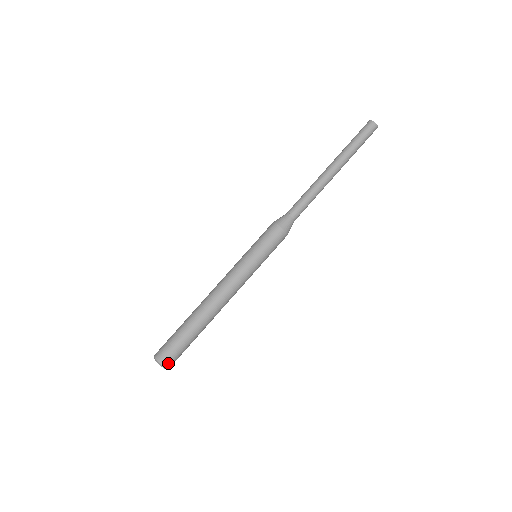
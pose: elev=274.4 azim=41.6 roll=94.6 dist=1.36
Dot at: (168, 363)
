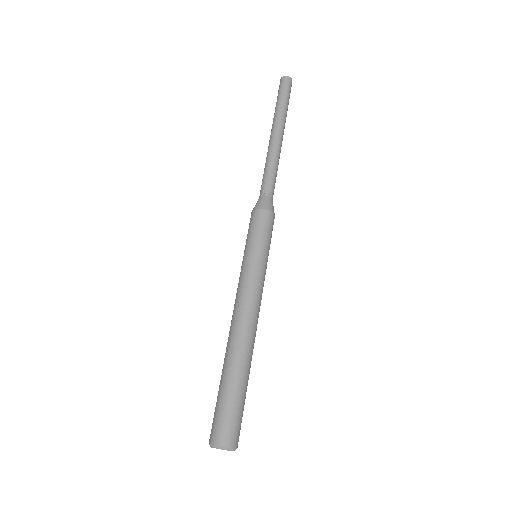
Dot at: (218, 437)
